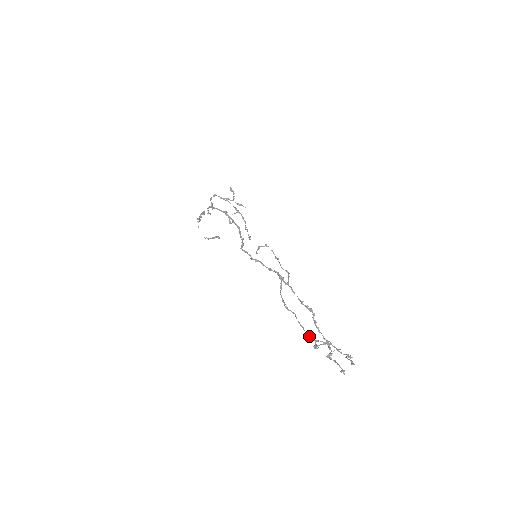
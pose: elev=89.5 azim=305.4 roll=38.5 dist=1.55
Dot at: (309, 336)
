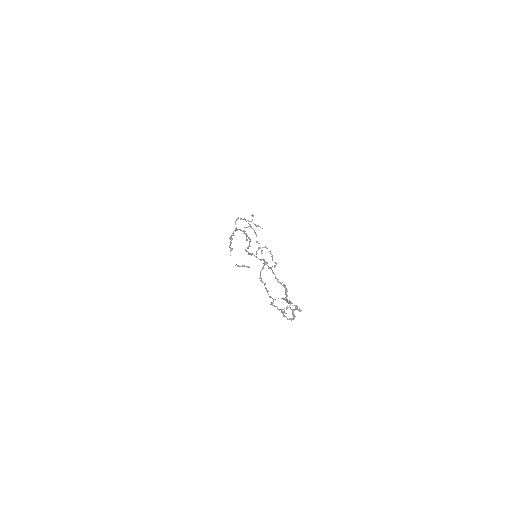
Dot at: (270, 297)
